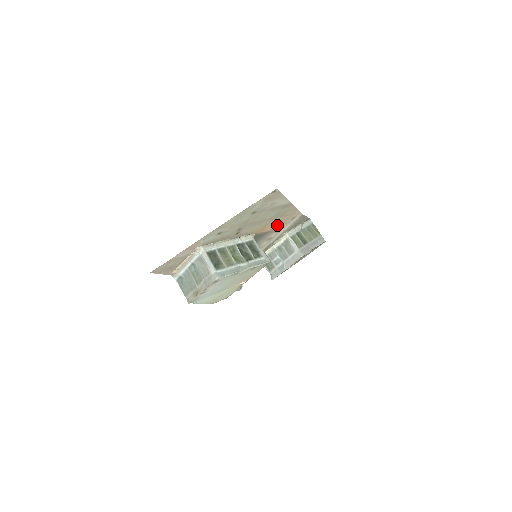
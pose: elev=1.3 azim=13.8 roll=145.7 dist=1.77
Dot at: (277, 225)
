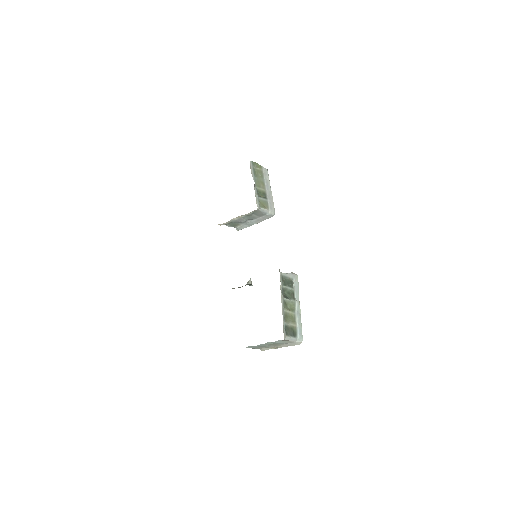
Dot at: occluded
